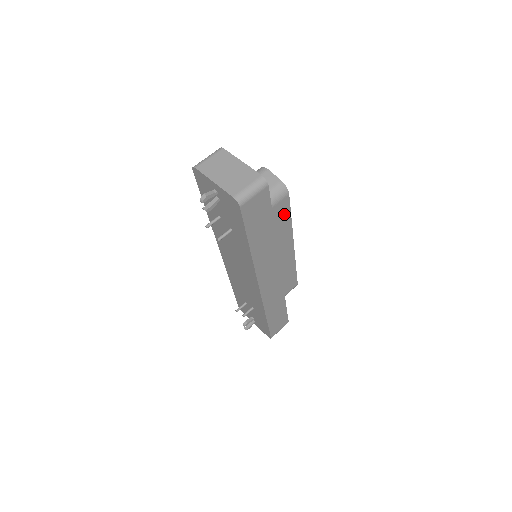
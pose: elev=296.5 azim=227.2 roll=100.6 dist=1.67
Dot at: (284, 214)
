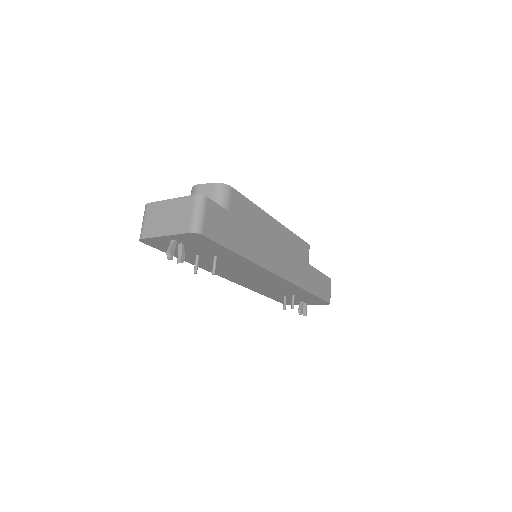
Dot at: (244, 205)
